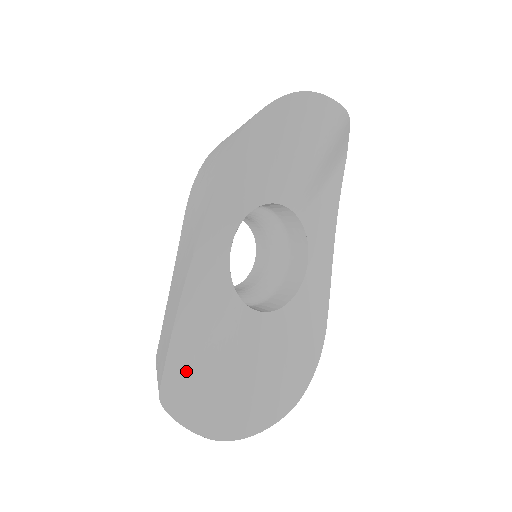
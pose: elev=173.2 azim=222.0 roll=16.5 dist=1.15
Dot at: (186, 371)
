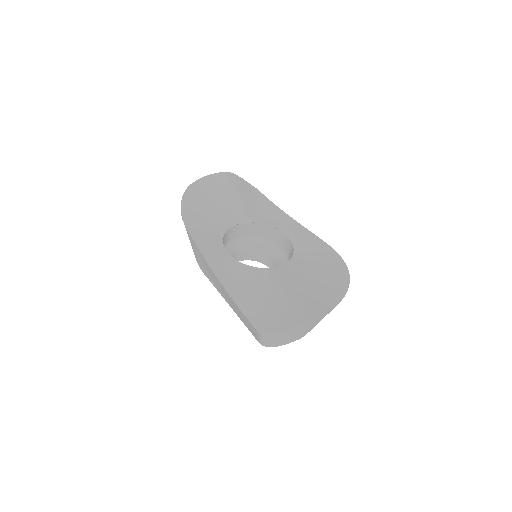
Dot at: (261, 312)
